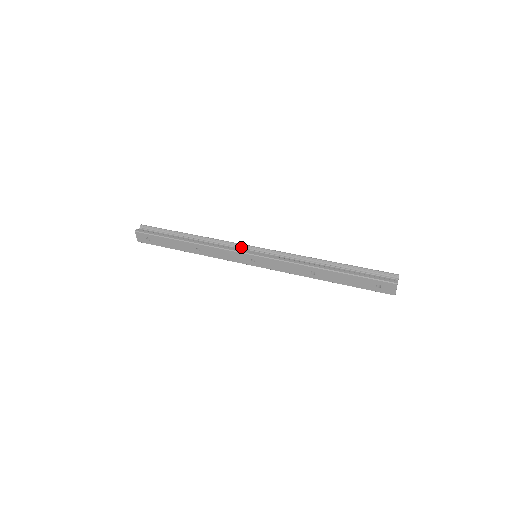
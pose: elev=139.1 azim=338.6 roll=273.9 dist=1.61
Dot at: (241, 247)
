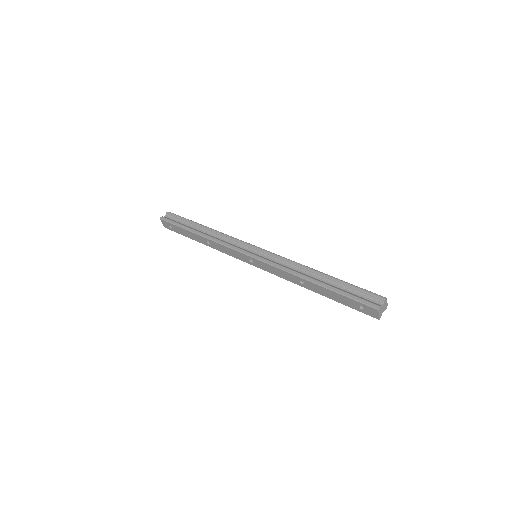
Dot at: (243, 245)
